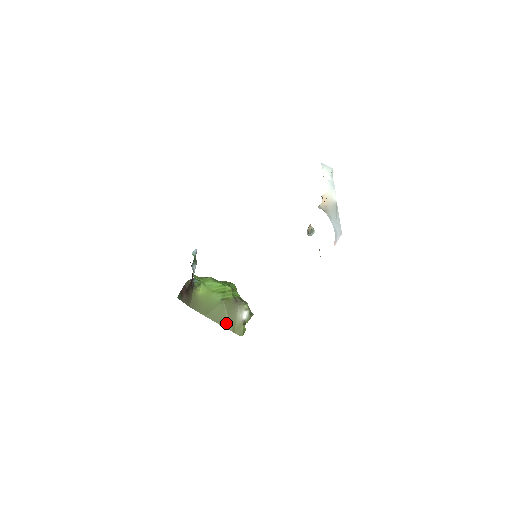
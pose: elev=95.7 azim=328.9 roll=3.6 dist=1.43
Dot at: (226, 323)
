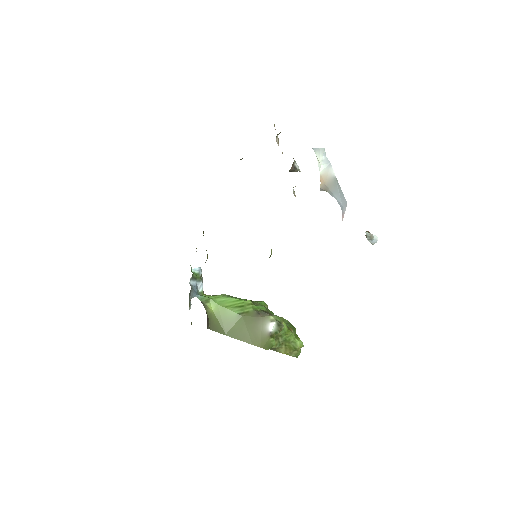
Dot at: (250, 339)
